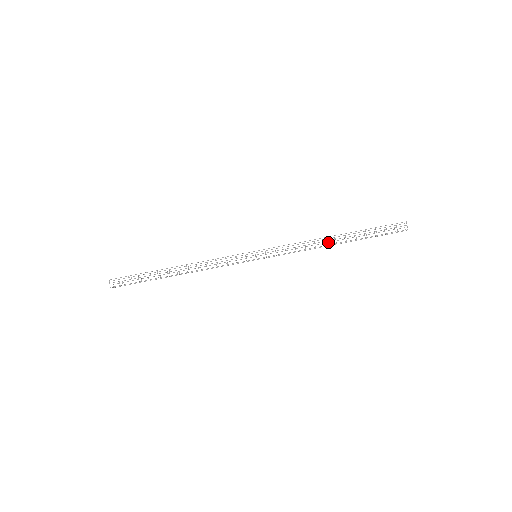
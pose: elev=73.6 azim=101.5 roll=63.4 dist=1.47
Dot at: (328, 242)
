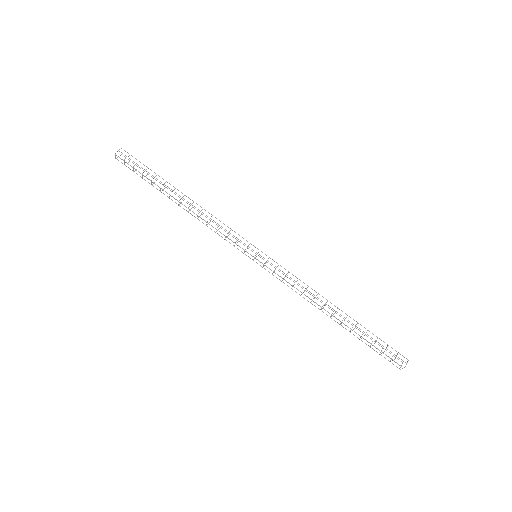
Dot at: (325, 310)
